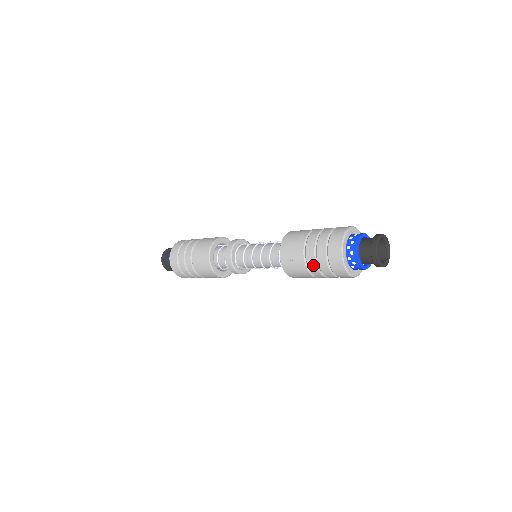
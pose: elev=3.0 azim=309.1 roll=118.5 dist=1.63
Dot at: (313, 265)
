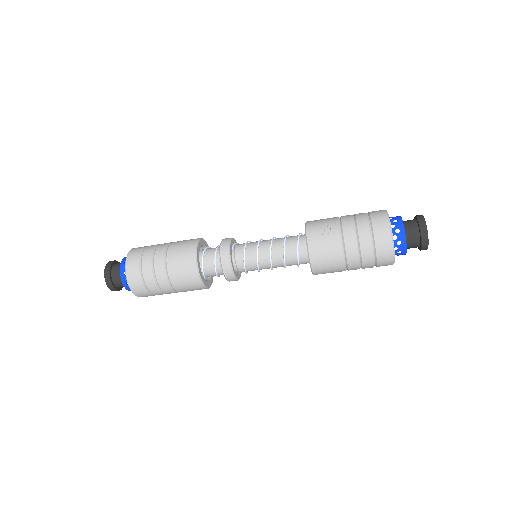
Dot at: (350, 229)
